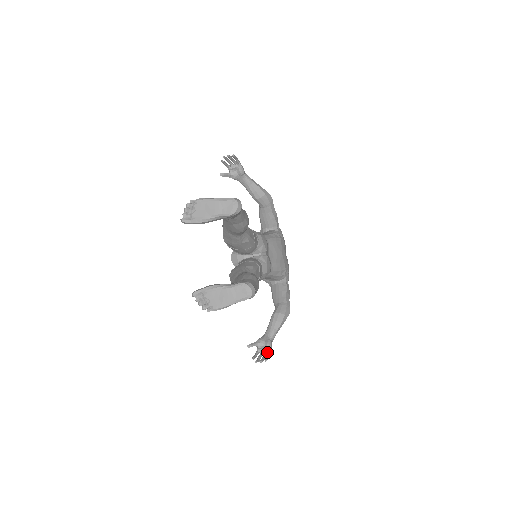
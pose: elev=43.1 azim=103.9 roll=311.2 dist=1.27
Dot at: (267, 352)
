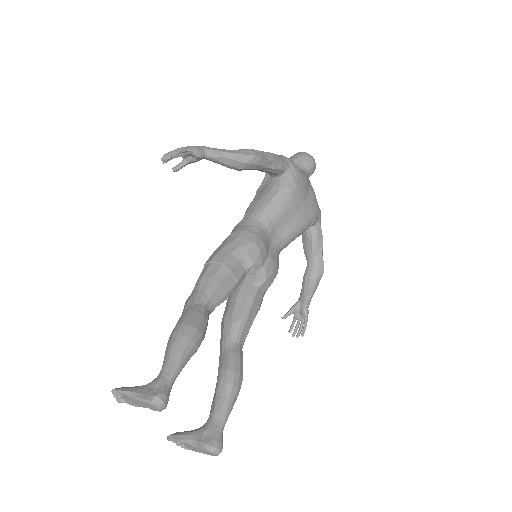
Dot at: (304, 319)
